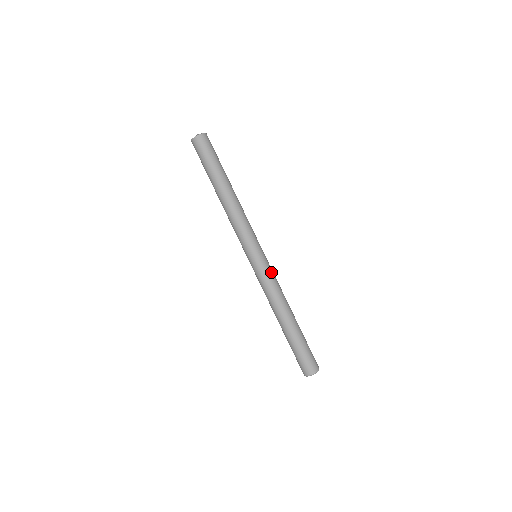
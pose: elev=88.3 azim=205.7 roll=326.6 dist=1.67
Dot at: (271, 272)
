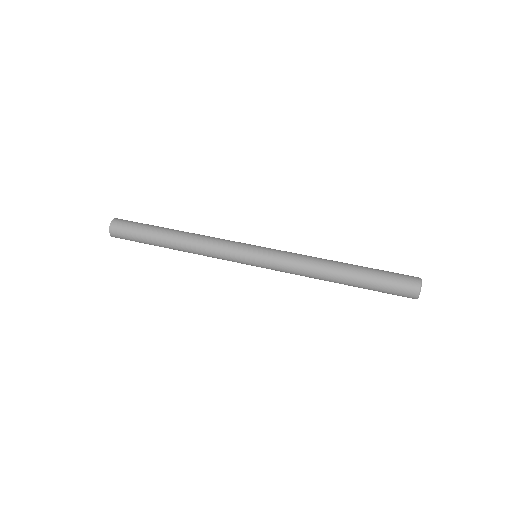
Dot at: occluded
